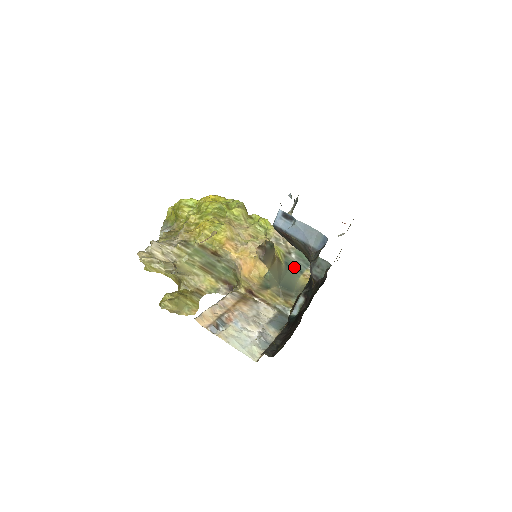
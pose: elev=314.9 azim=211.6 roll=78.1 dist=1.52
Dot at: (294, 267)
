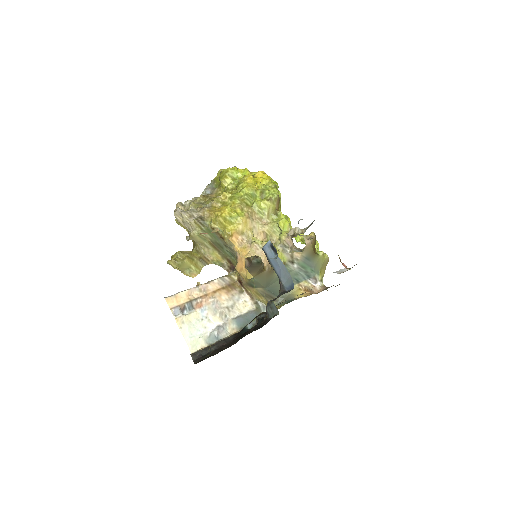
Dot at: (292, 276)
